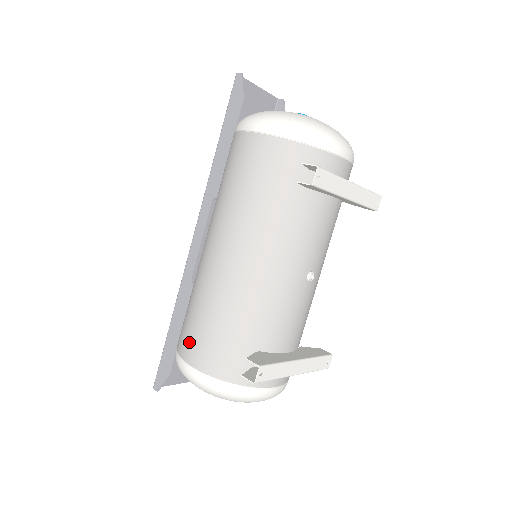
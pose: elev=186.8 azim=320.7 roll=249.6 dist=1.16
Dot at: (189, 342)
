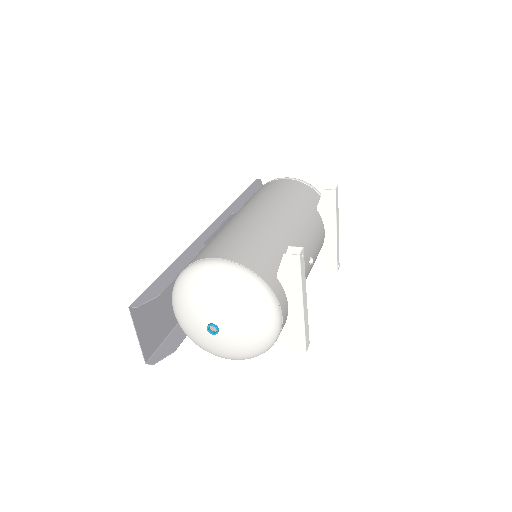
Dot at: (217, 248)
